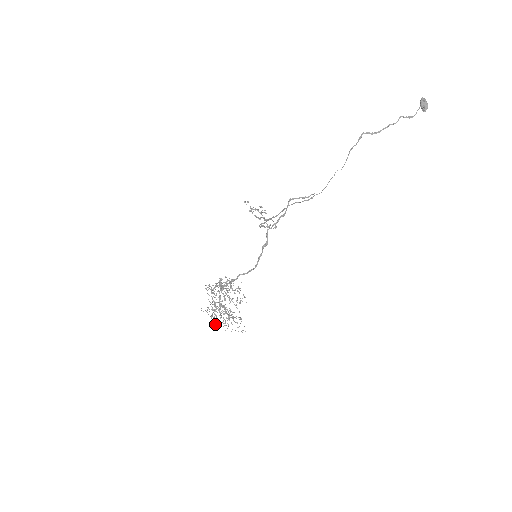
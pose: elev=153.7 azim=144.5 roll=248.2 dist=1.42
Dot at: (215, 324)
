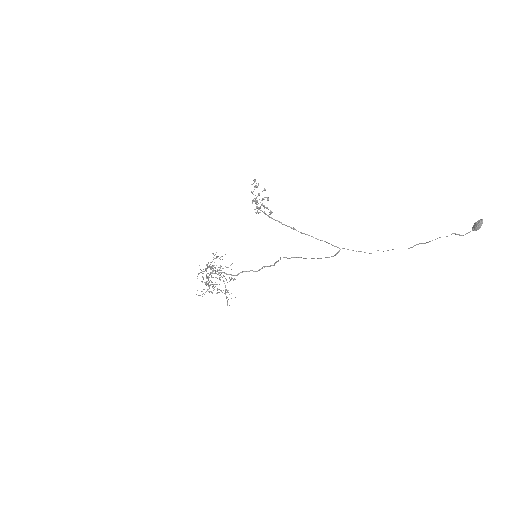
Dot at: occluded
